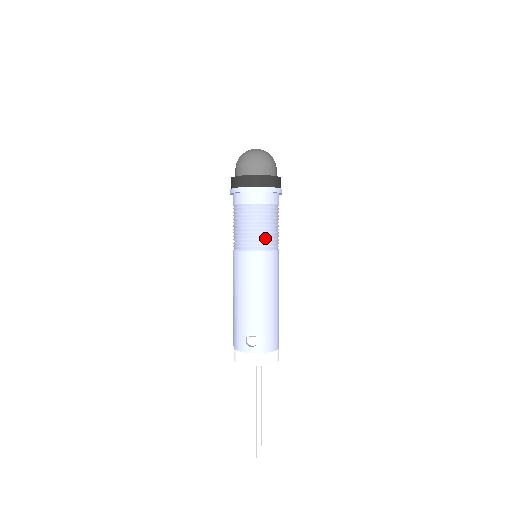
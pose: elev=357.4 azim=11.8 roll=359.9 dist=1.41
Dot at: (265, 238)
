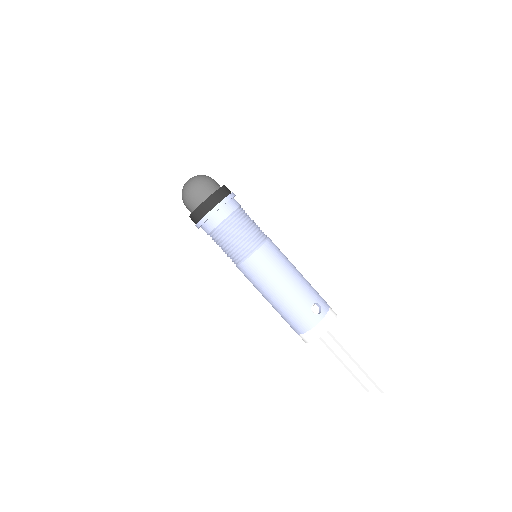
Dot at: (259, 231)
